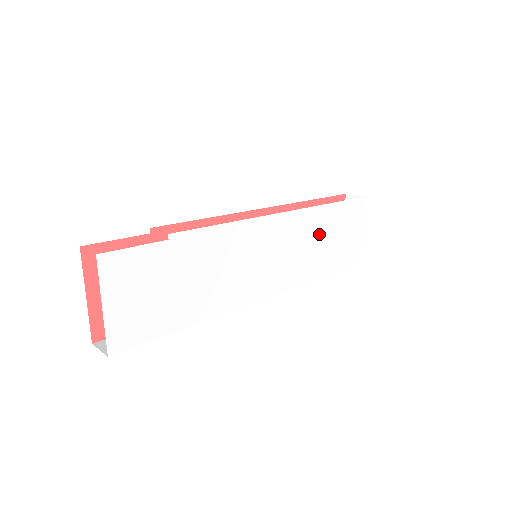
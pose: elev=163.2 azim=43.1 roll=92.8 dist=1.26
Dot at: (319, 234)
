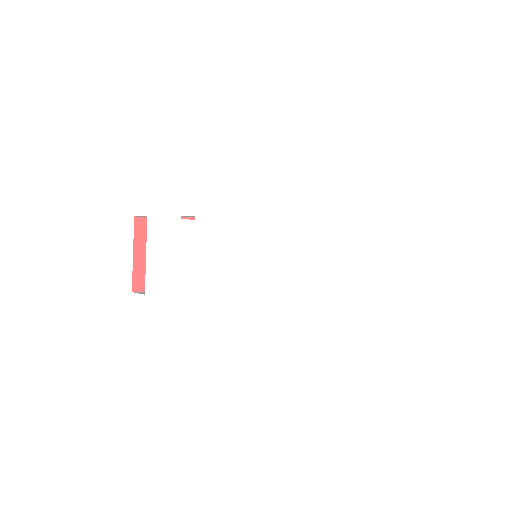
Dot at: (305, 249)
